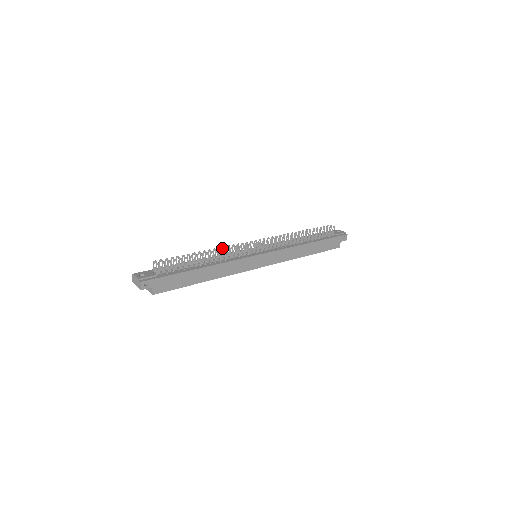
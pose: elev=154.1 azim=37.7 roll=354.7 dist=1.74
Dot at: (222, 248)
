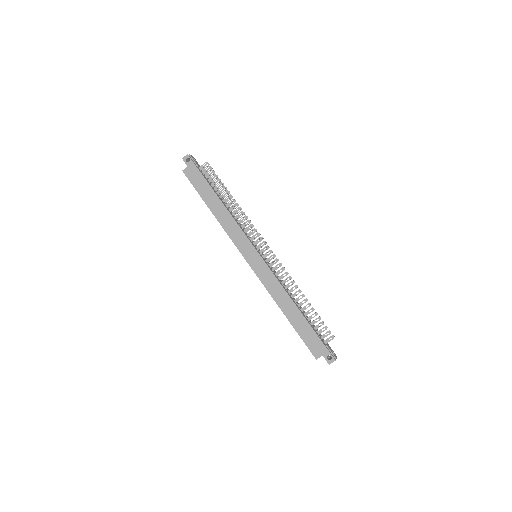
Dot at: occluded
